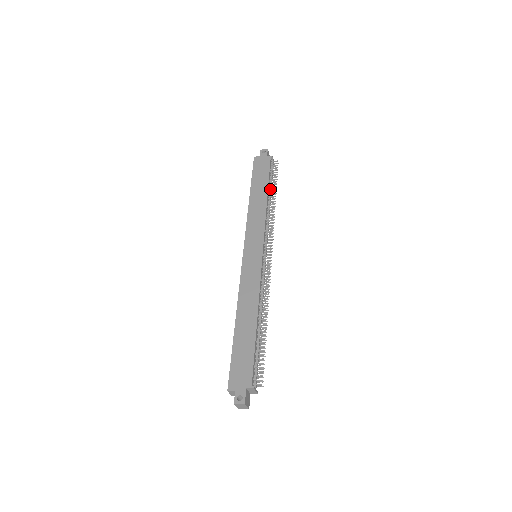
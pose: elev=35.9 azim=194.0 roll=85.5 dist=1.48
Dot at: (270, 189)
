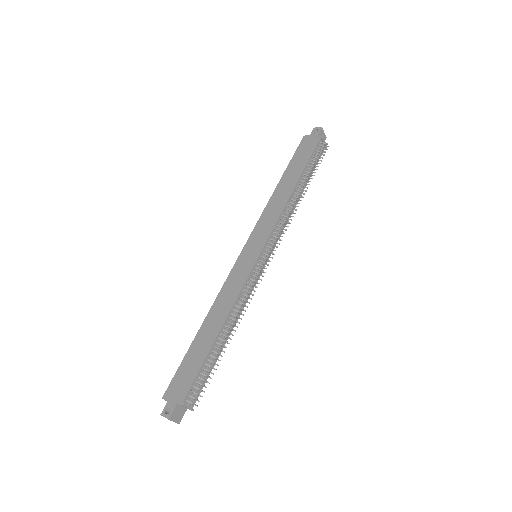
Dot at: (303, 178)
